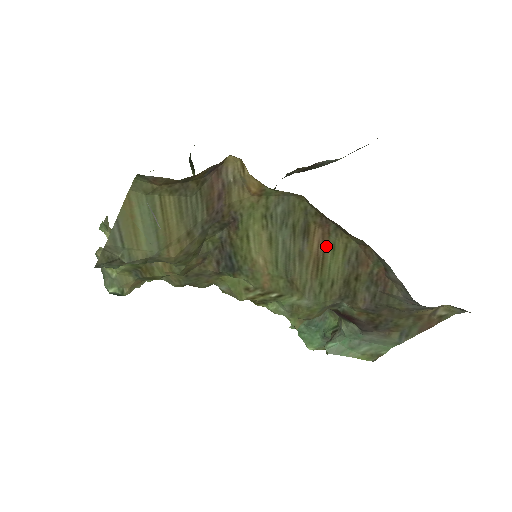
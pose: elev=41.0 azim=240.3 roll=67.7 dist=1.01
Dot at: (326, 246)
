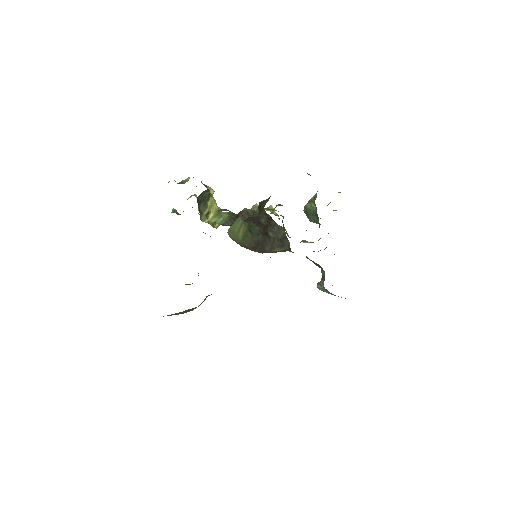
Dot at: occluded
